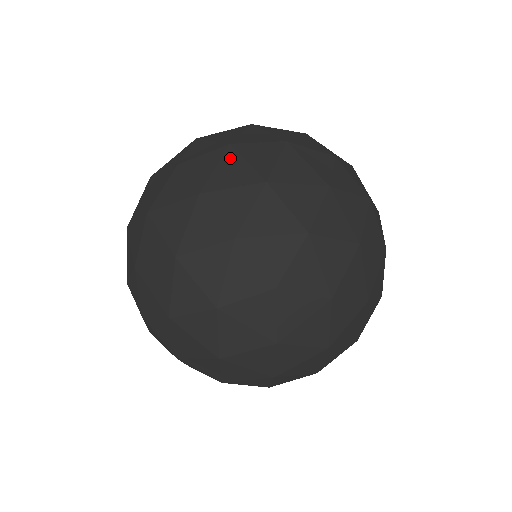
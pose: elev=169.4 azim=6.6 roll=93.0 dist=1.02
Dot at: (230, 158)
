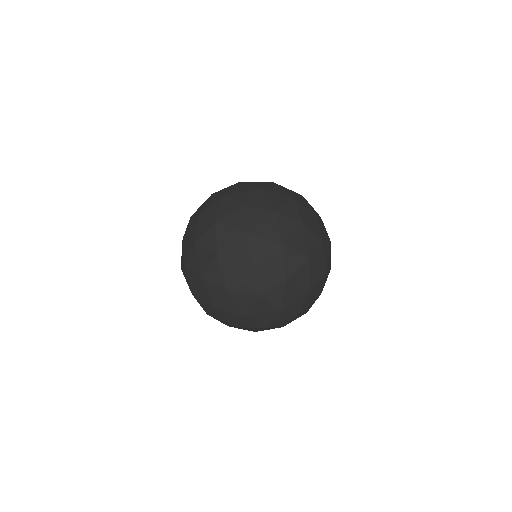
Dot at: (267, 194)
